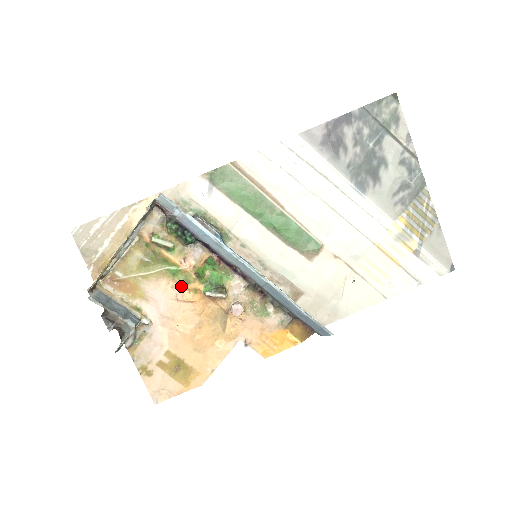
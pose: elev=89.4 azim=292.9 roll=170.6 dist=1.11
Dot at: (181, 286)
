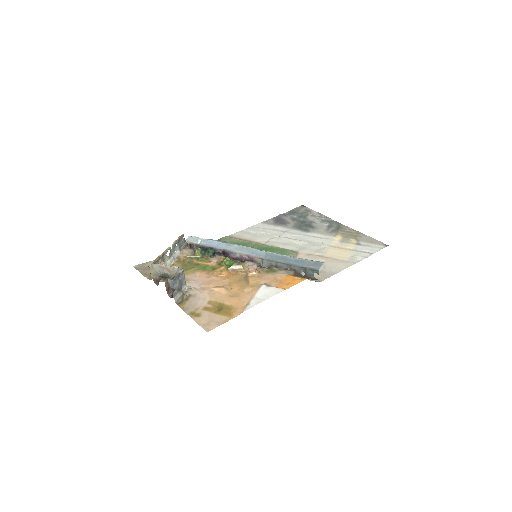
Dot at: (211, 272)
